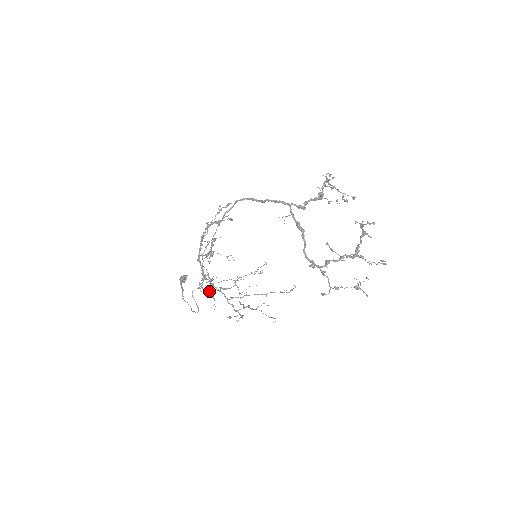
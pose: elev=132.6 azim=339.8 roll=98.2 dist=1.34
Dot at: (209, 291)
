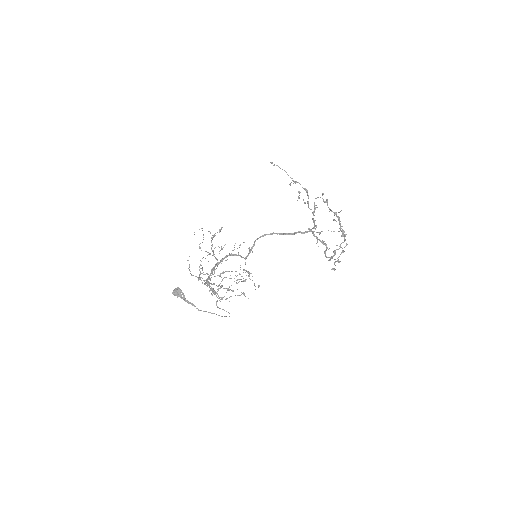
Dot at: occluded
